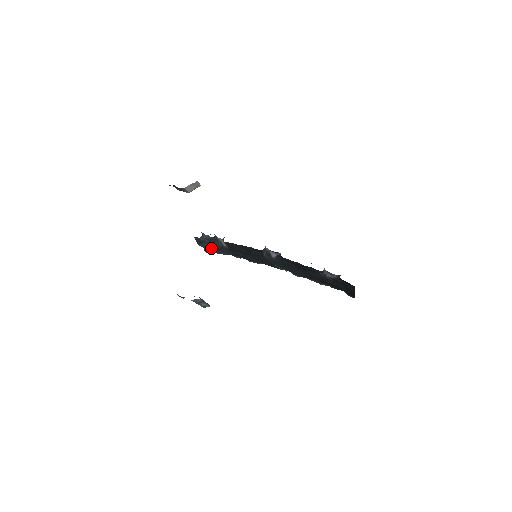
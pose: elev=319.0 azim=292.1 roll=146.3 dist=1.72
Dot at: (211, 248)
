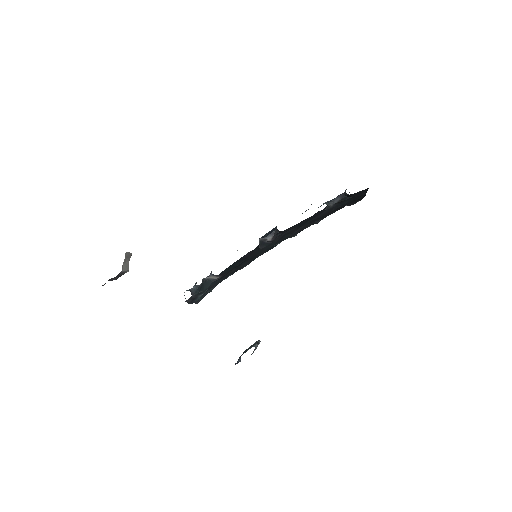
Dot at: (202, 295)
